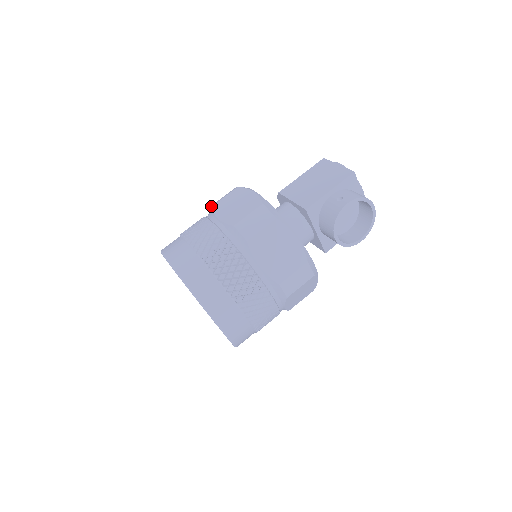
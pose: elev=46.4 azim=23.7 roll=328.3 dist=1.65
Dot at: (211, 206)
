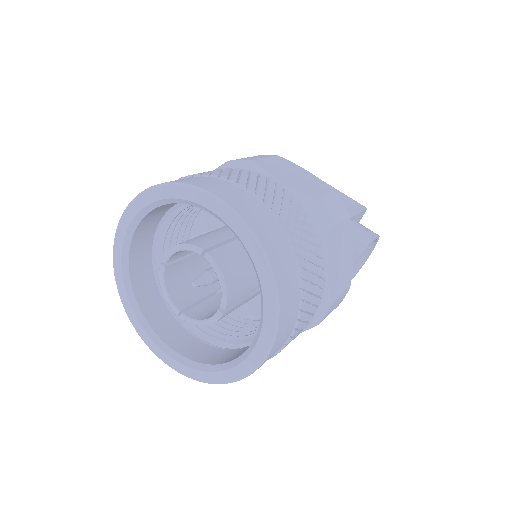
Dot at: (251, 159)
